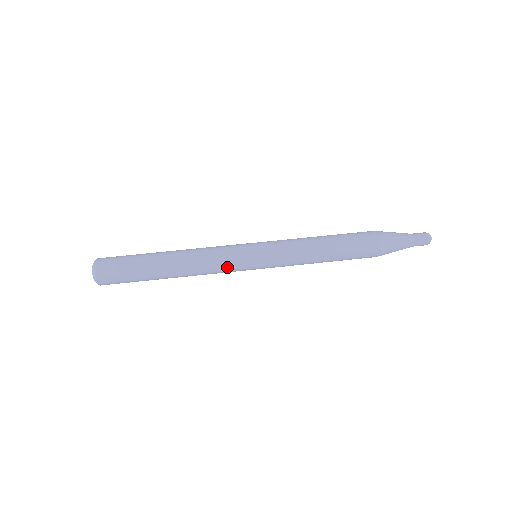
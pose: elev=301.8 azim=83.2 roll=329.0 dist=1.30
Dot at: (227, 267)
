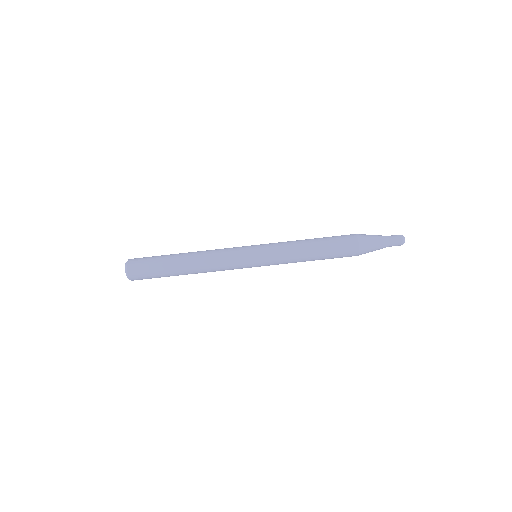
Dot at: occluded
